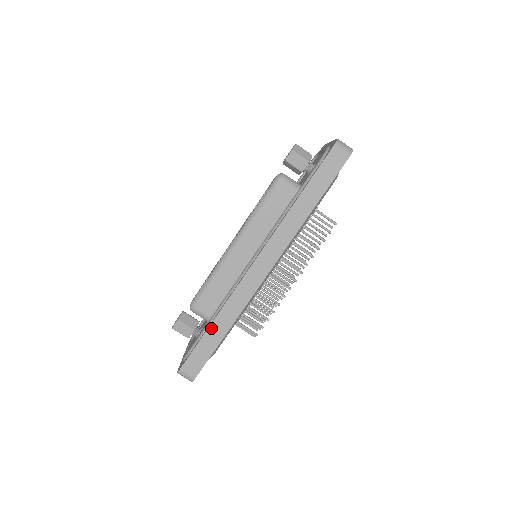
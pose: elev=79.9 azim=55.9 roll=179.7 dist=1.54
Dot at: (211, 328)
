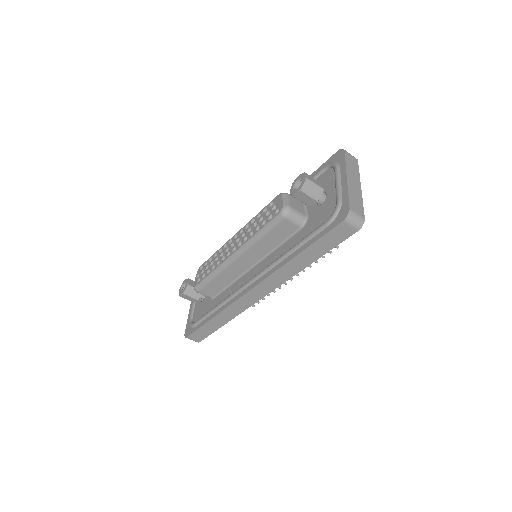
Dot at: (212, 321)
